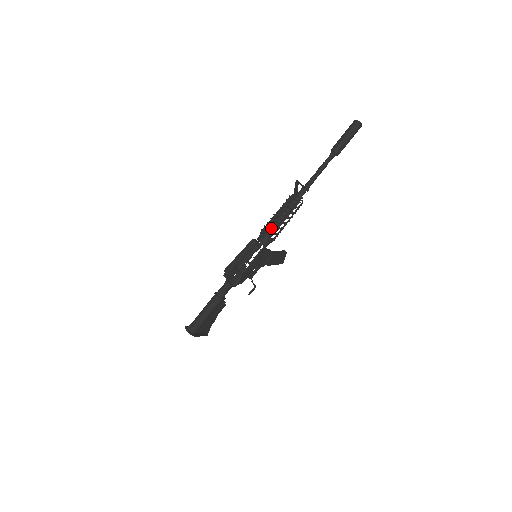
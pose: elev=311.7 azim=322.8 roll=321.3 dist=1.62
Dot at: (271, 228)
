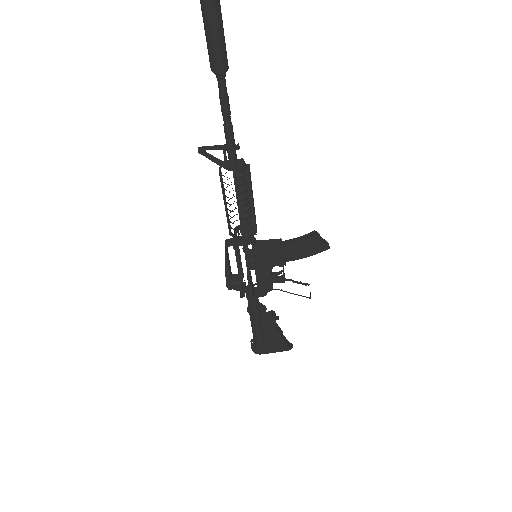
Dot at: occluded
